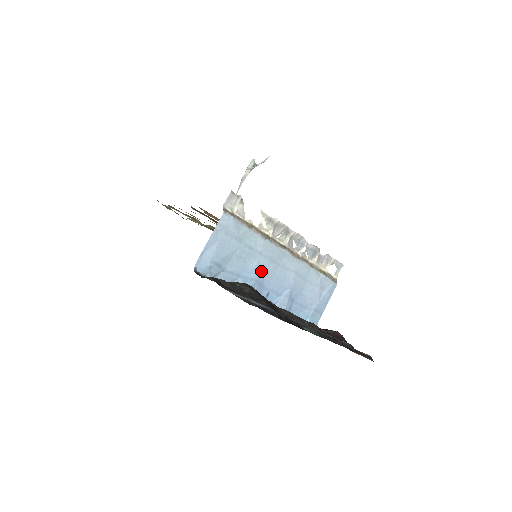
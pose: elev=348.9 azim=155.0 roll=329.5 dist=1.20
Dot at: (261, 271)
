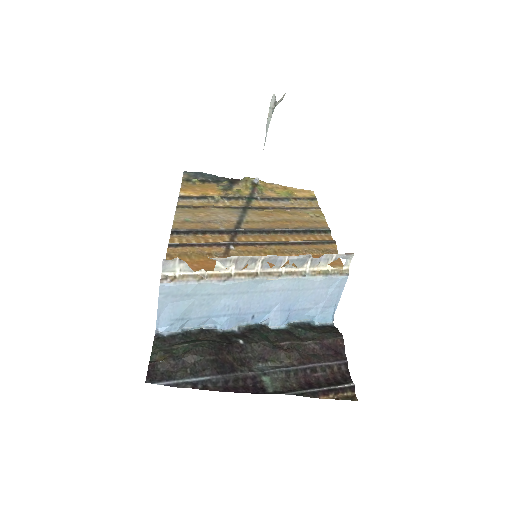
Dot at: (233, 305)
